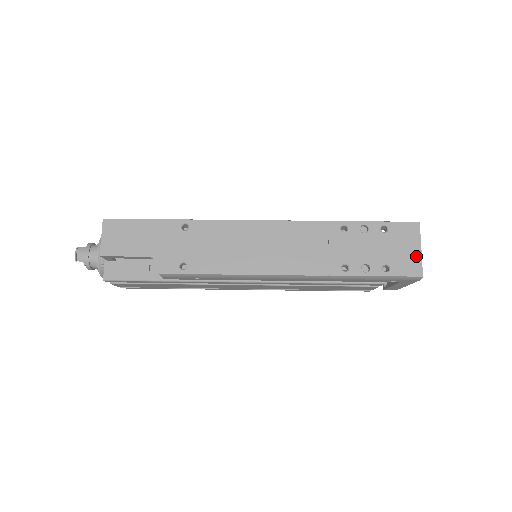
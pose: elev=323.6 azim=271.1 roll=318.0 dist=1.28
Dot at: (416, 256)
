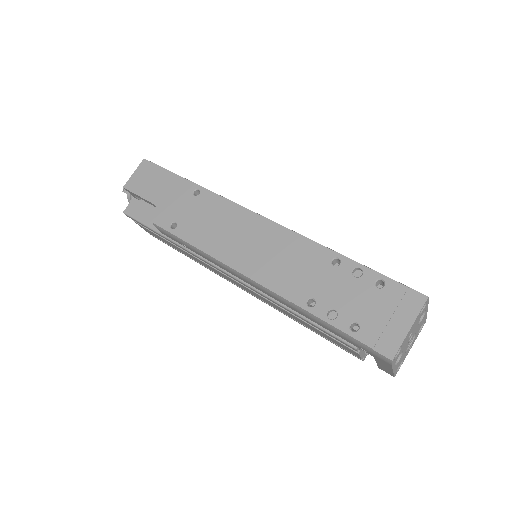
Dot at: (399, 333)
